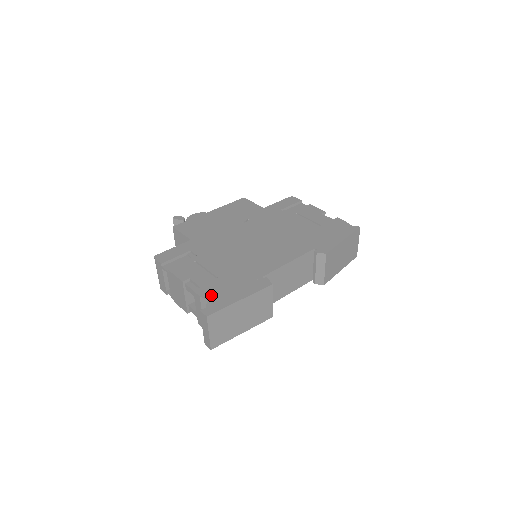
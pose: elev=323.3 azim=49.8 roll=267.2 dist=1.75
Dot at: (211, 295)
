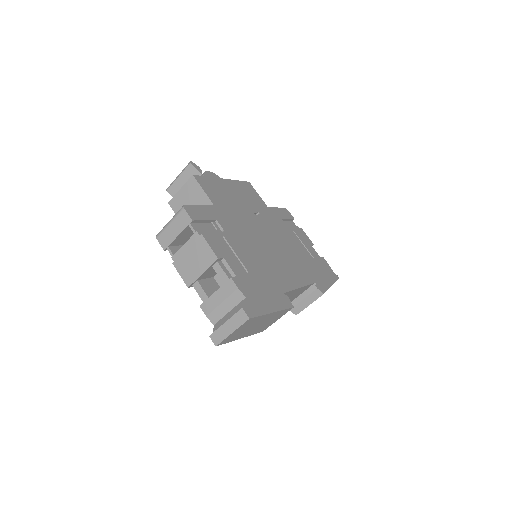
Dot at: (248, 292)
